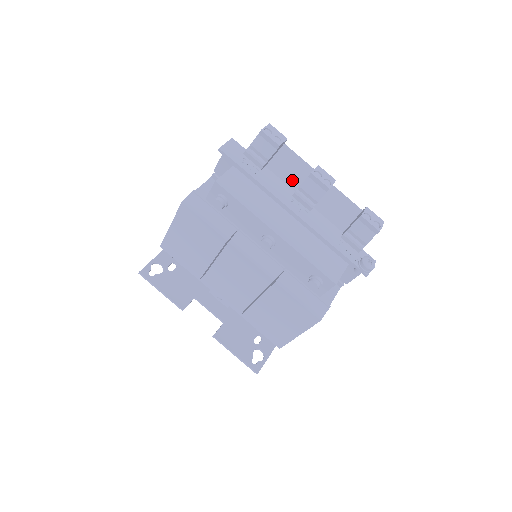
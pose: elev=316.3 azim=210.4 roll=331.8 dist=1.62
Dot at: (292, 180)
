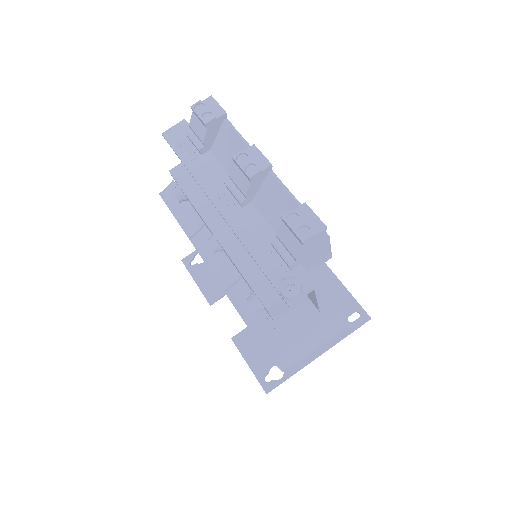
Dot at: occluded
